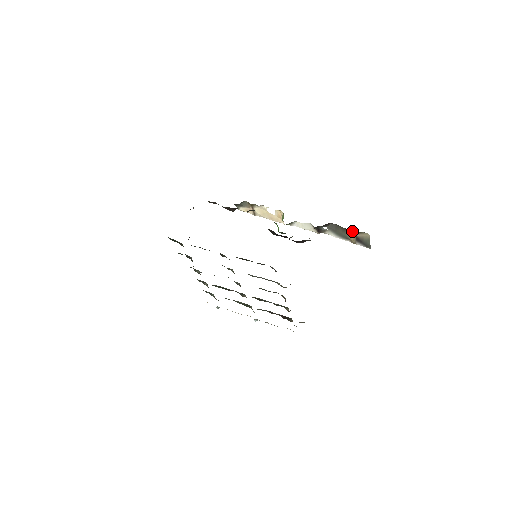
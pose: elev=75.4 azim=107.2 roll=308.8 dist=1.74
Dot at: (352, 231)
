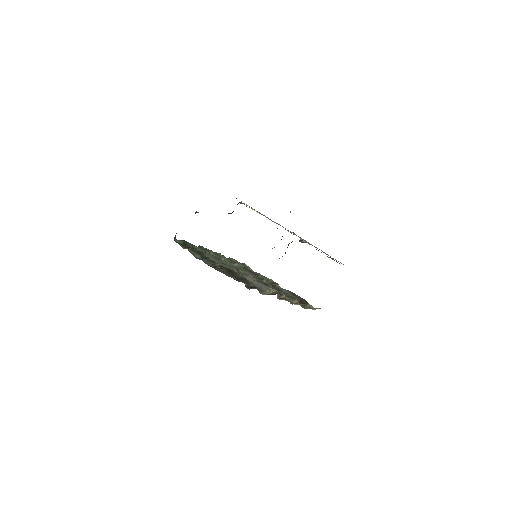
Dot at: occluded
